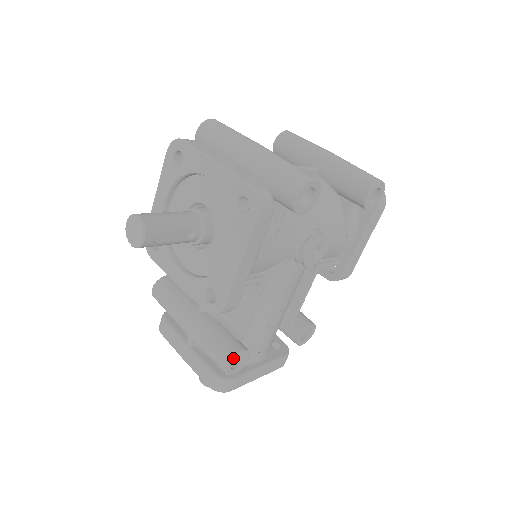
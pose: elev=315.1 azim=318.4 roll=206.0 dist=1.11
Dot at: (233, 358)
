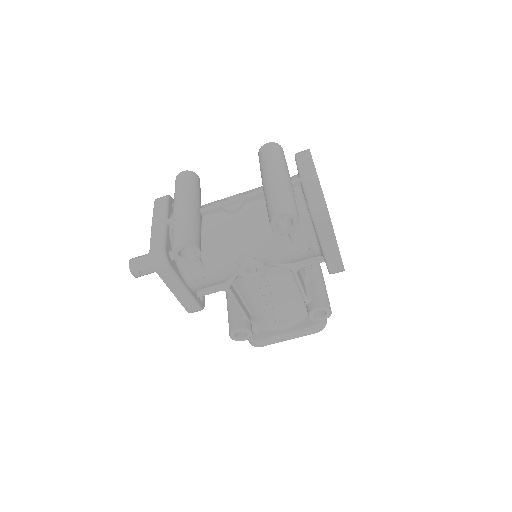
Dot at: (230, 333)
